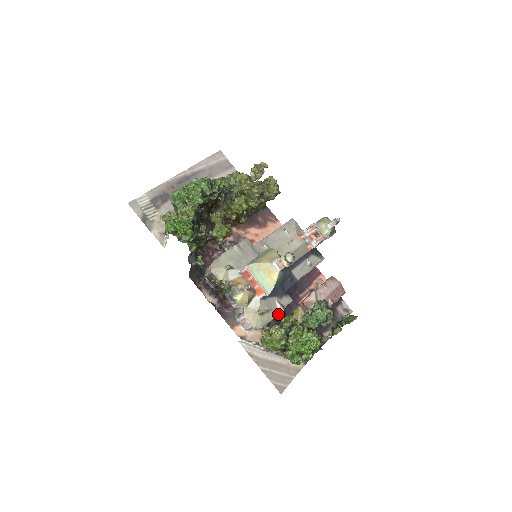
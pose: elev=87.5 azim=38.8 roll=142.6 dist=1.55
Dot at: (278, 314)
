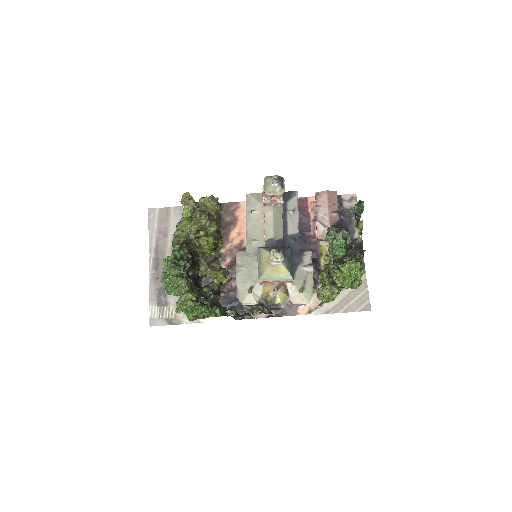
Dot at: occluded
